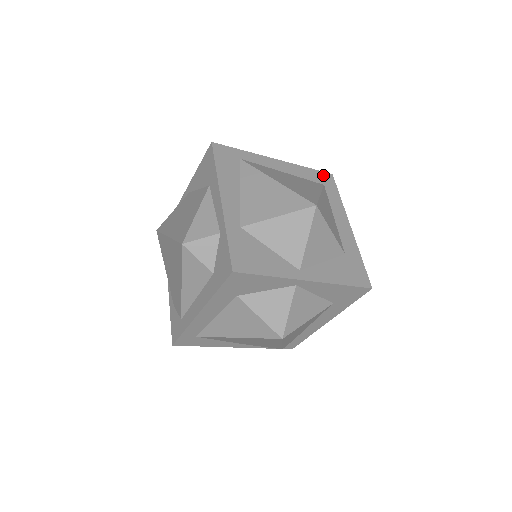
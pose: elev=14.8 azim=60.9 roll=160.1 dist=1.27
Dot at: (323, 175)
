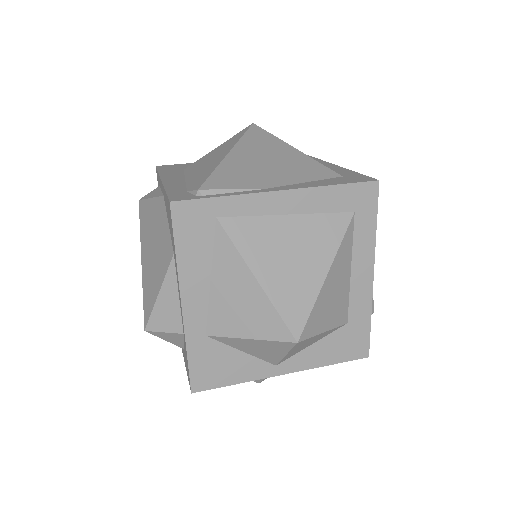
Dot at: (360, 190)
